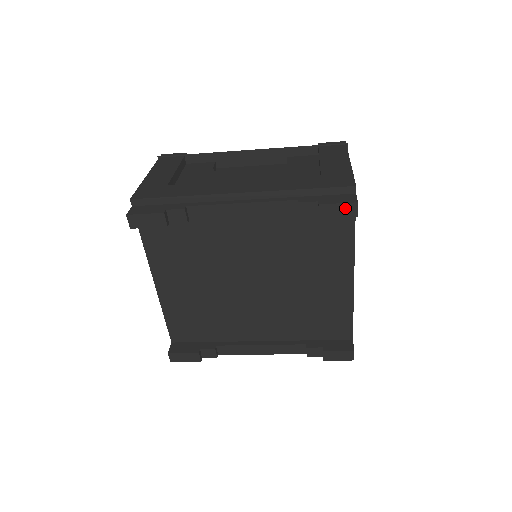
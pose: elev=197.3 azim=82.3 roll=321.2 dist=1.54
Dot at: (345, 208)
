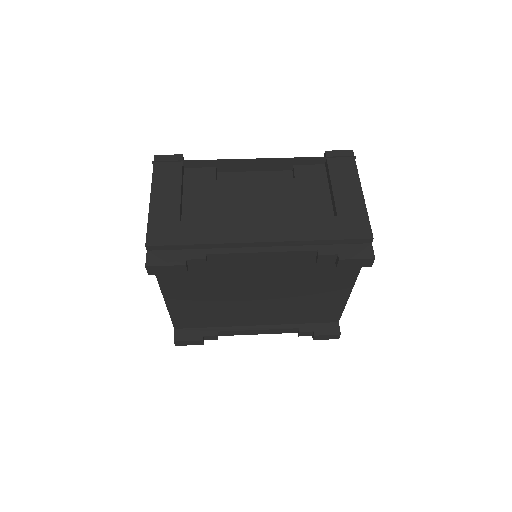
Dot at: (362, 262)
